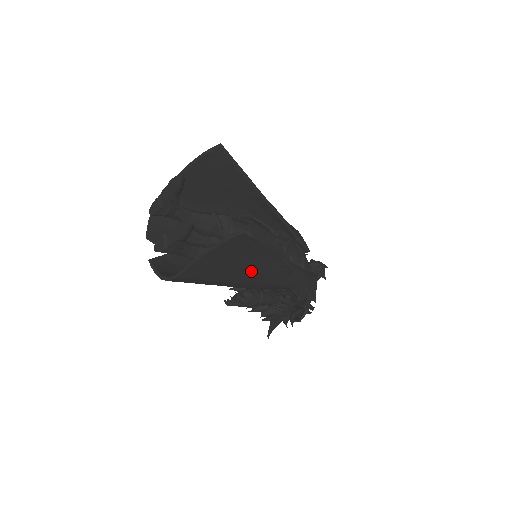
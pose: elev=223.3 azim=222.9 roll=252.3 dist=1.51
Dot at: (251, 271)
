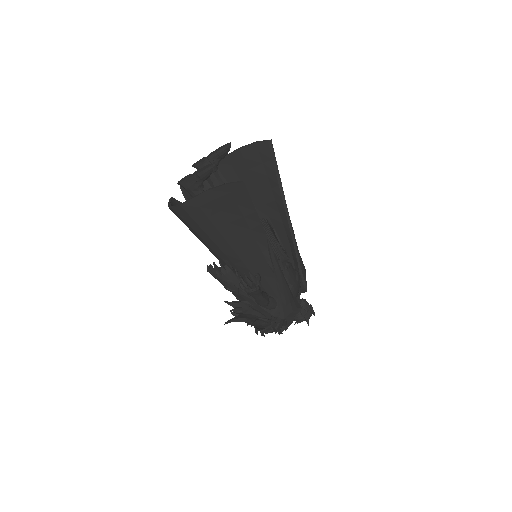
Dot at: (240, 242)
